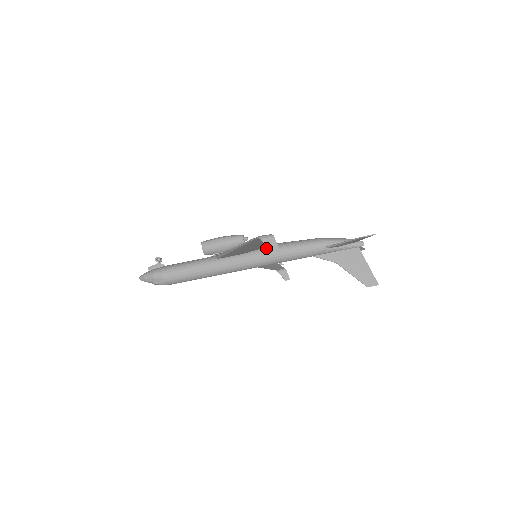
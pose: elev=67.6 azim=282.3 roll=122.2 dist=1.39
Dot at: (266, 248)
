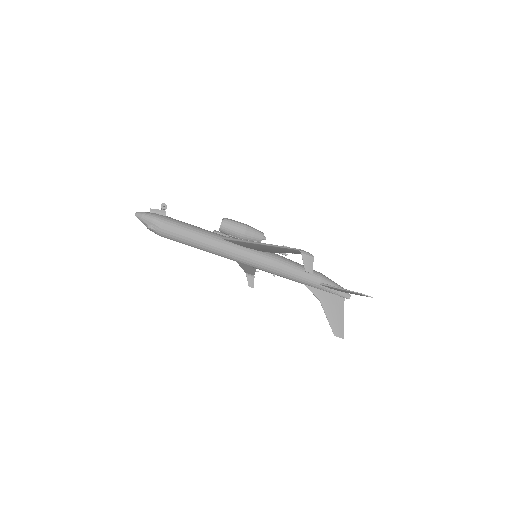
Dot at: (271, 255)
